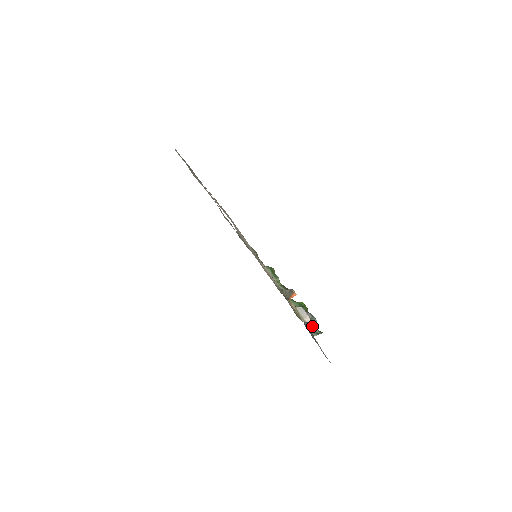
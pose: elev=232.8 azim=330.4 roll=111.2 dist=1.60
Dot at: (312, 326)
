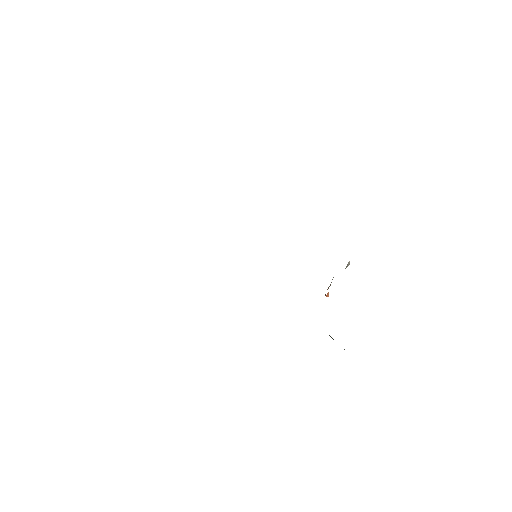
Dot at: occluded
